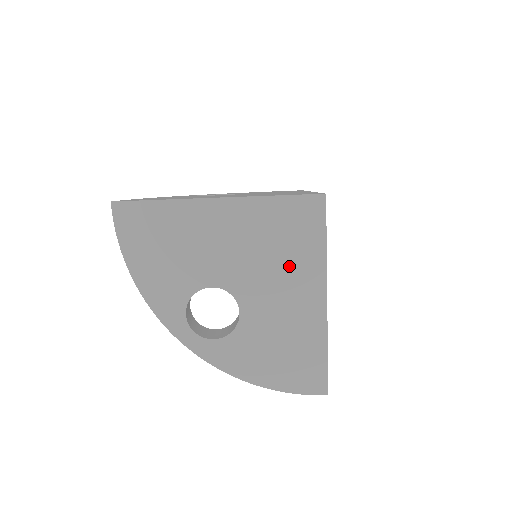
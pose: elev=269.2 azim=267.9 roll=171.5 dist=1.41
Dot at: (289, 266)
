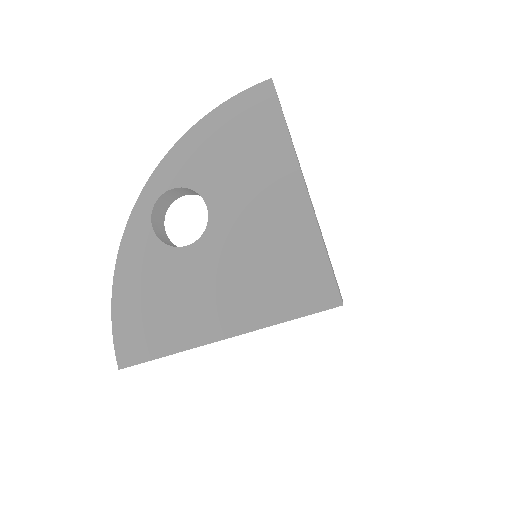
Dot at: occluded
